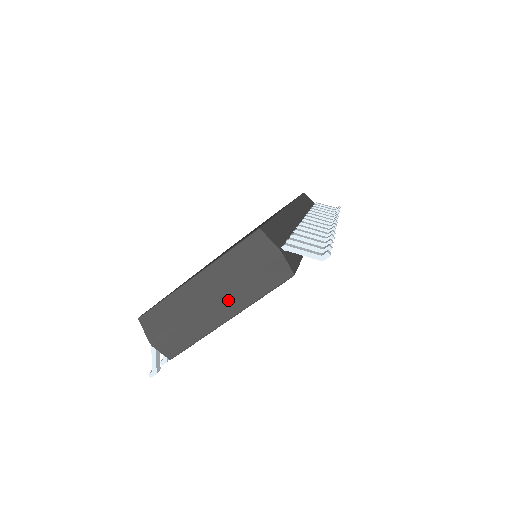
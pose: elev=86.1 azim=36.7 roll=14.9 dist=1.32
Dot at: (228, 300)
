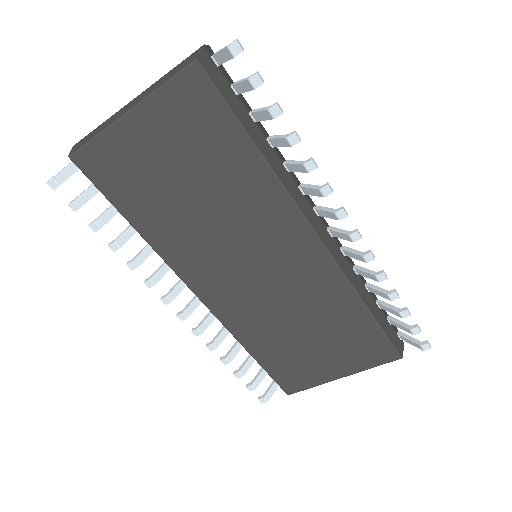
Dot at: (141, 95)
